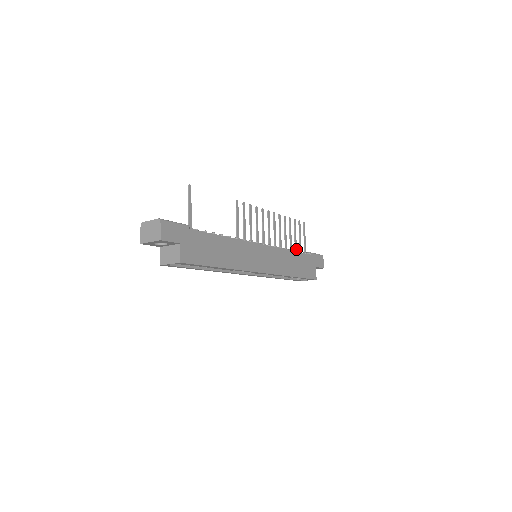
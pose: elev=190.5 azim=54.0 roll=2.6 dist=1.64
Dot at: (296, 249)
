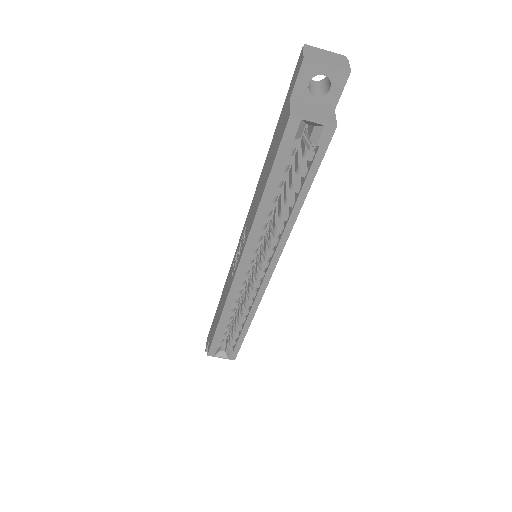
Dot at: occluded
